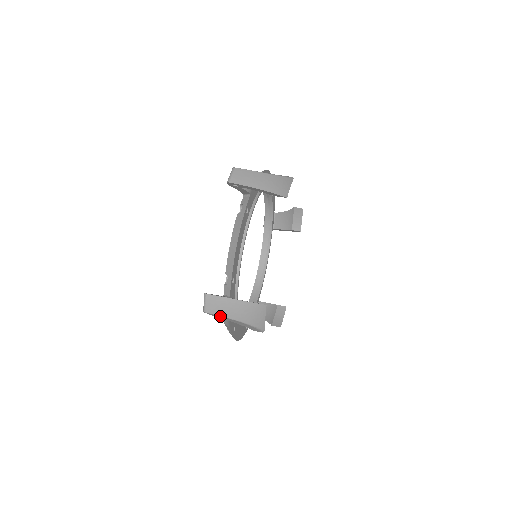
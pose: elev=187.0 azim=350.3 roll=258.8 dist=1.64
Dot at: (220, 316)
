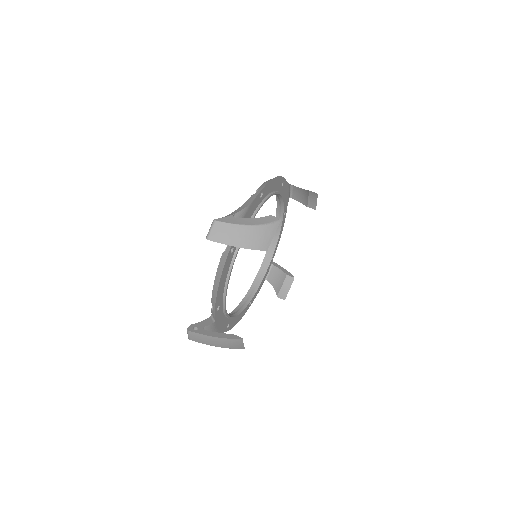
Dot at: (202, 343)
